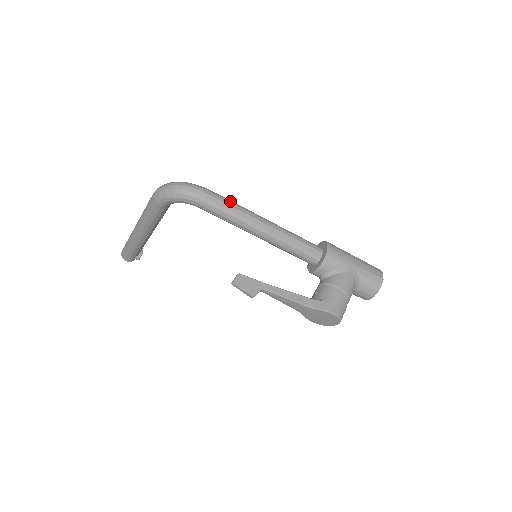
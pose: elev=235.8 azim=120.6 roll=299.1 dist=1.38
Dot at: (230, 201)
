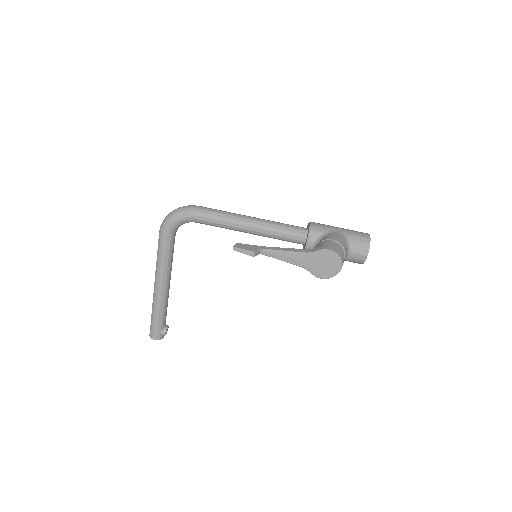
Dot at: (218, 210)
